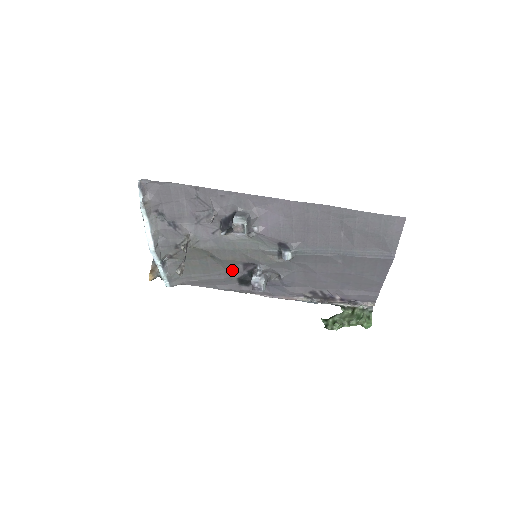
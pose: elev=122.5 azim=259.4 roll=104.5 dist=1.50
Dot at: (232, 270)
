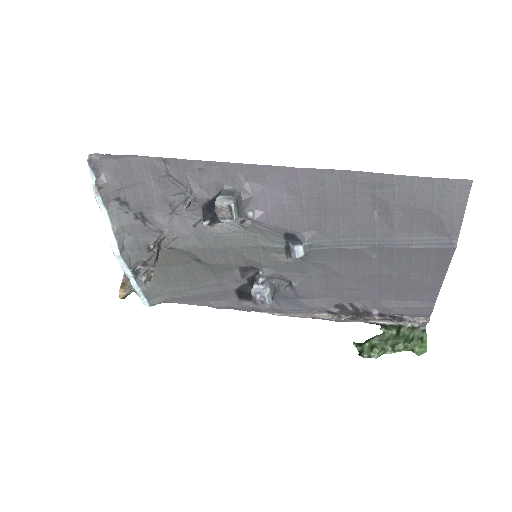
Dot at: (227, 279)
